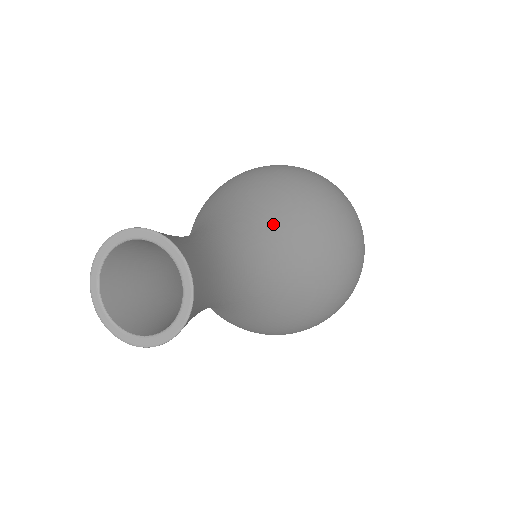
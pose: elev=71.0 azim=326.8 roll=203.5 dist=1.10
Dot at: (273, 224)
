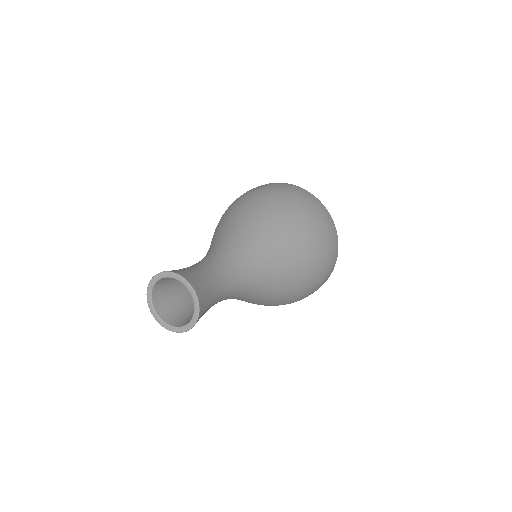
Dot at: (265, 252)
